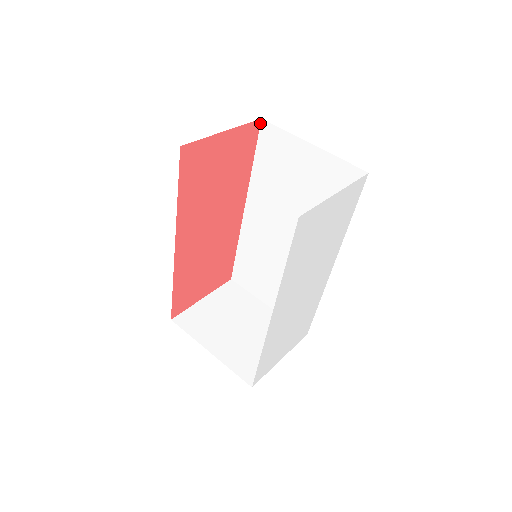
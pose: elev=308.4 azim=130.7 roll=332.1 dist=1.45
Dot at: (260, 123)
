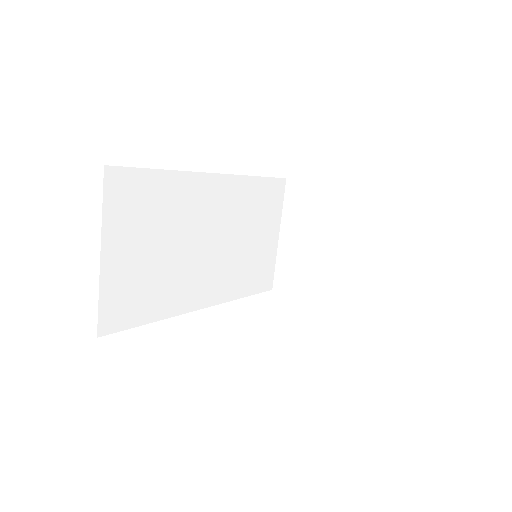
Dot at: occluded
